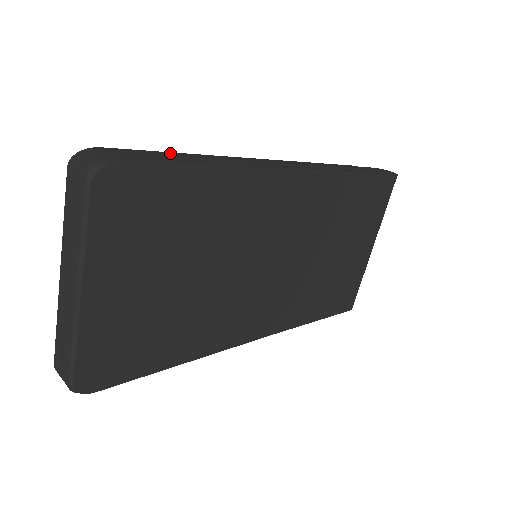
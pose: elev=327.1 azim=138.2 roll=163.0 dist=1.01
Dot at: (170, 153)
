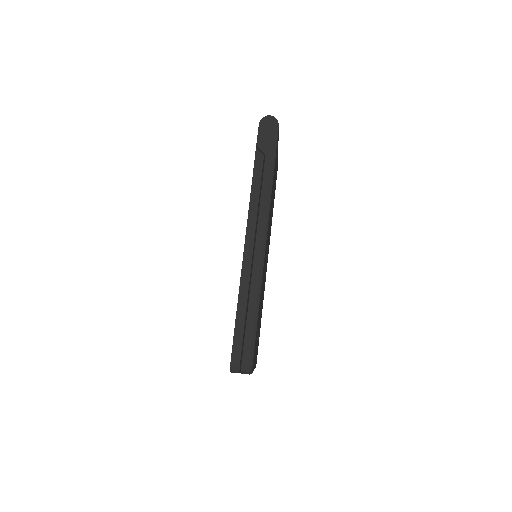
Dot at: (238, 319)
